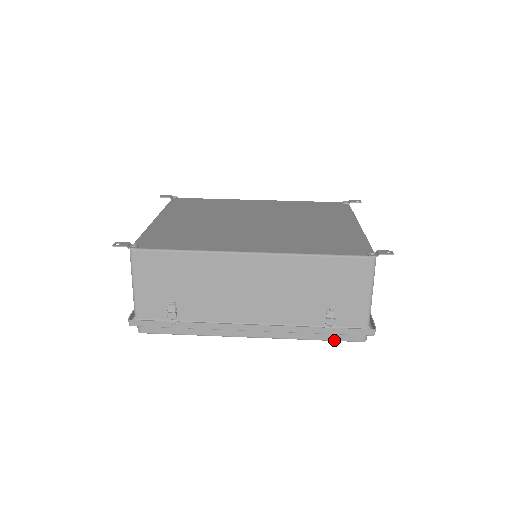
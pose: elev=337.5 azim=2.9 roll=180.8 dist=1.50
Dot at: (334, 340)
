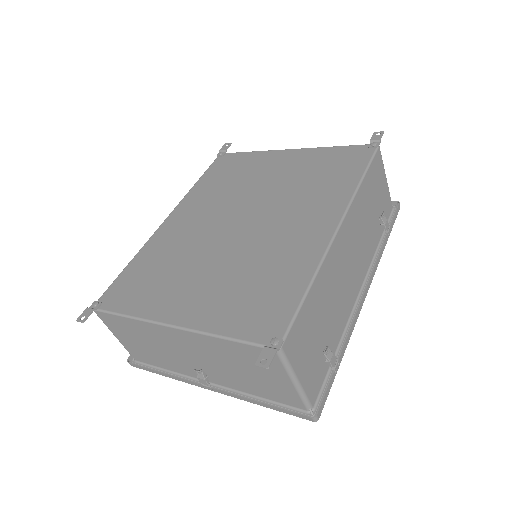
Dot at: occluded
